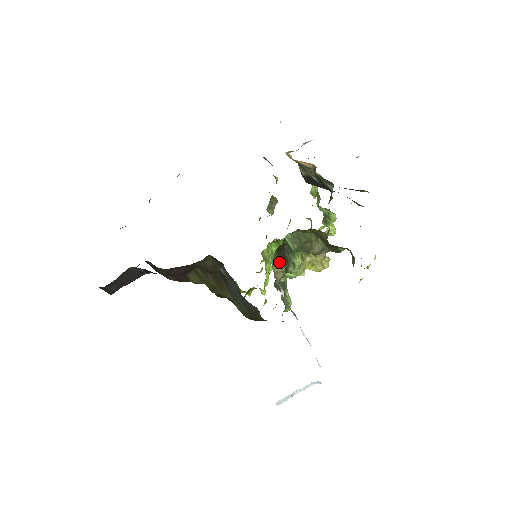
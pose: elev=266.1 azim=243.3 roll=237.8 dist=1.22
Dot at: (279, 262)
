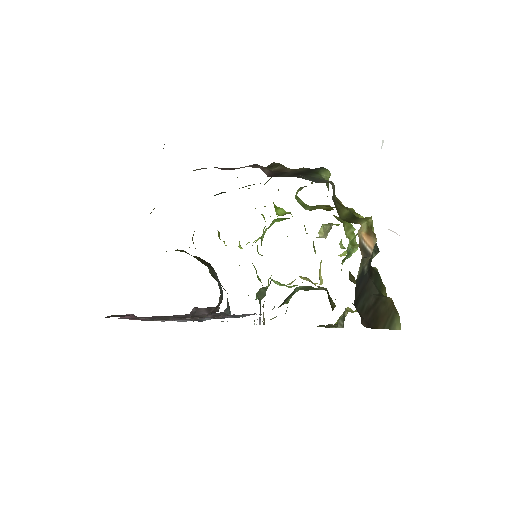
Dot at: (276, 316)
